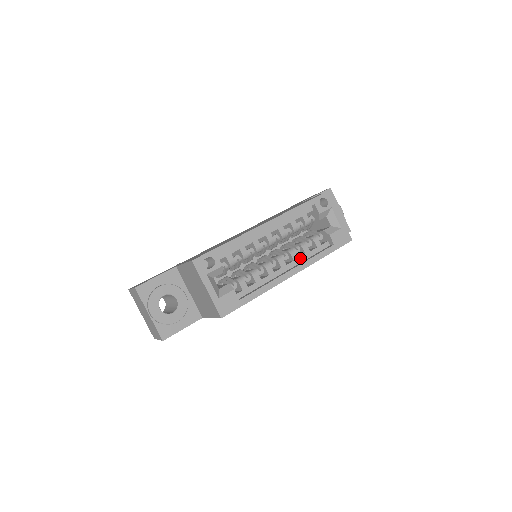
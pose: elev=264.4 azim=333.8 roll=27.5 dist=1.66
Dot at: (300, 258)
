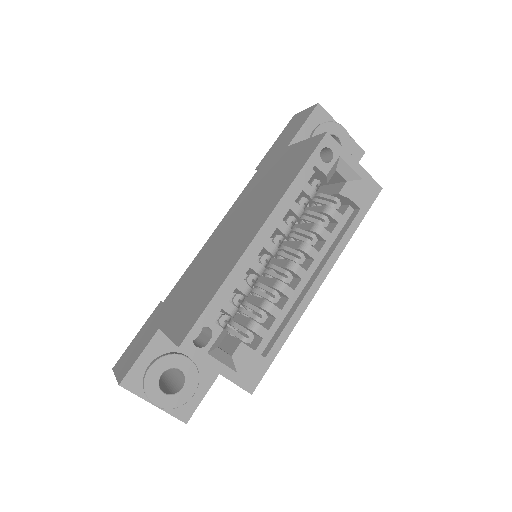
Dot at: (321, 251)
